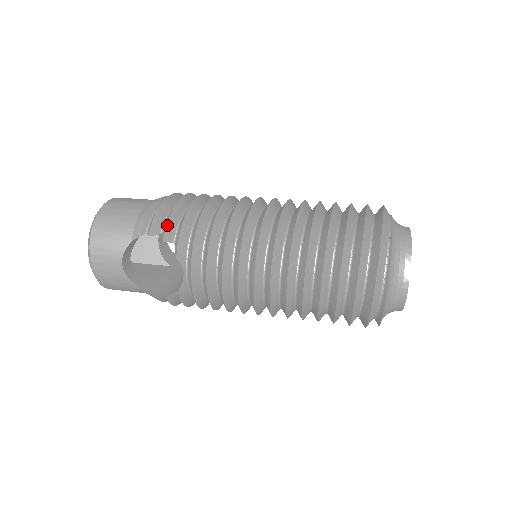
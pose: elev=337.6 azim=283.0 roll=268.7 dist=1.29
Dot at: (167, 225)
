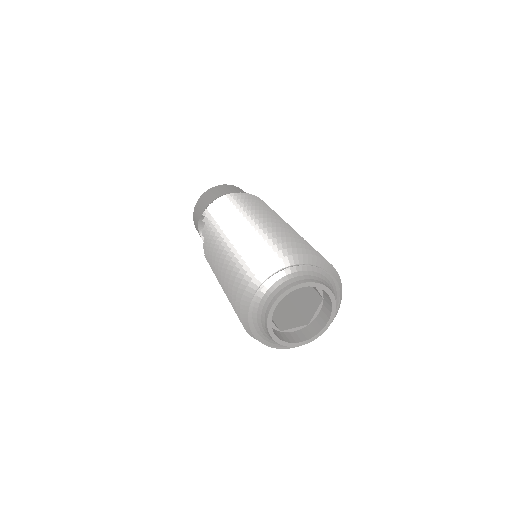
Dot at: (209, 212)
